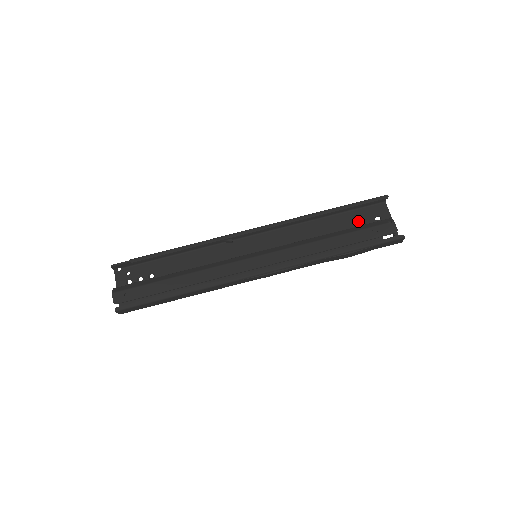
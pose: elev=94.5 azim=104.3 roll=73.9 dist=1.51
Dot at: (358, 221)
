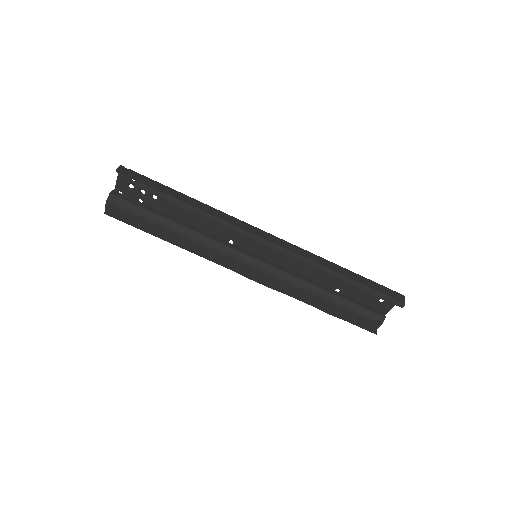
Dot at: (364, 291)
